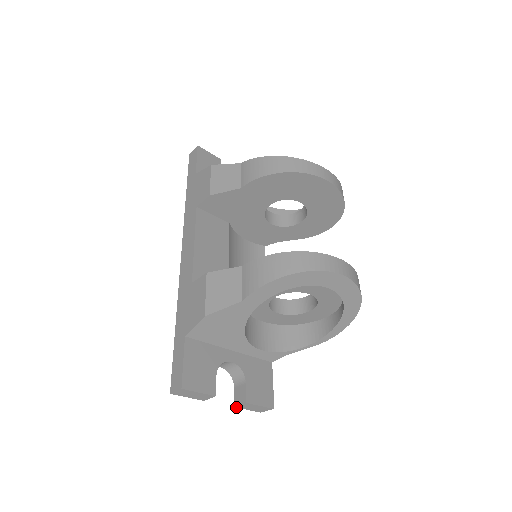
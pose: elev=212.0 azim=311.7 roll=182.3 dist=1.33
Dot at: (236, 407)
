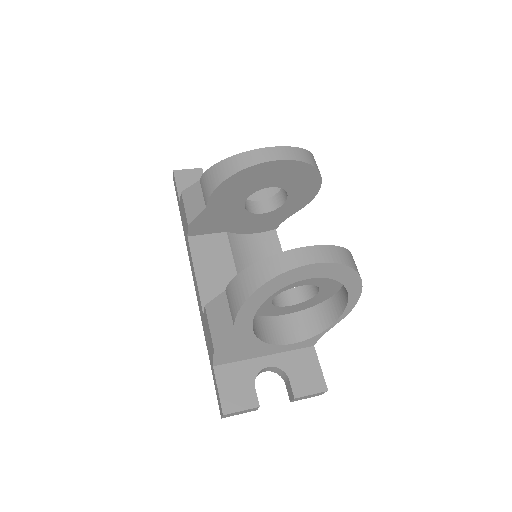
Dot at: (292, 401)
